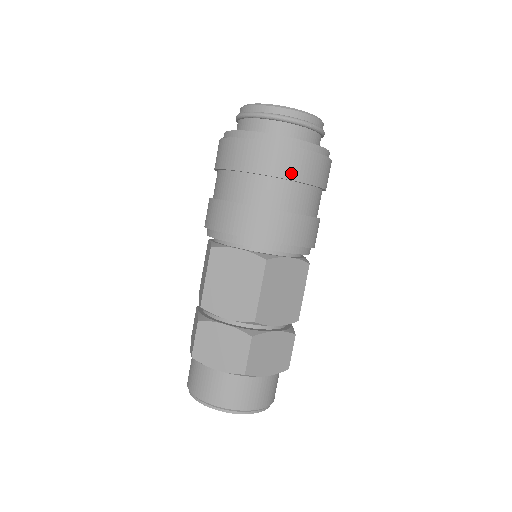
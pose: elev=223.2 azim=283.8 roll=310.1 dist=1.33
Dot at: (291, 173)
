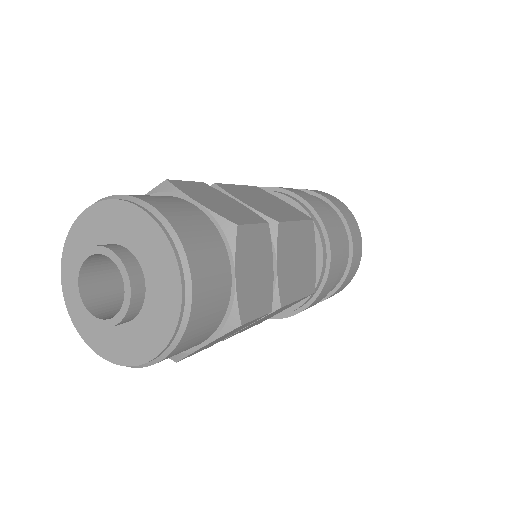
Dot at: (350, 224)
